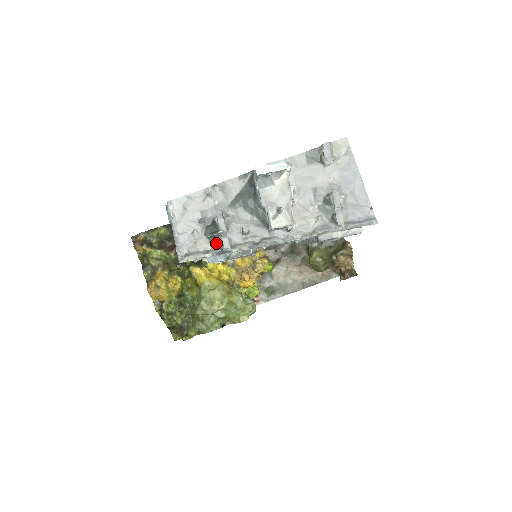
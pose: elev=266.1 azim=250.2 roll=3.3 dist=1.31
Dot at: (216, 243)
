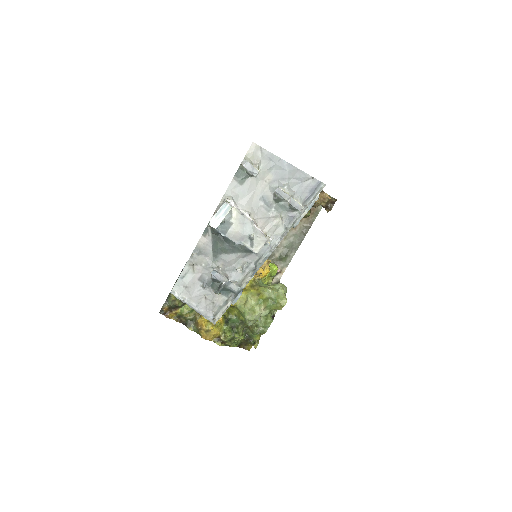
Dot at: (227, 292)
